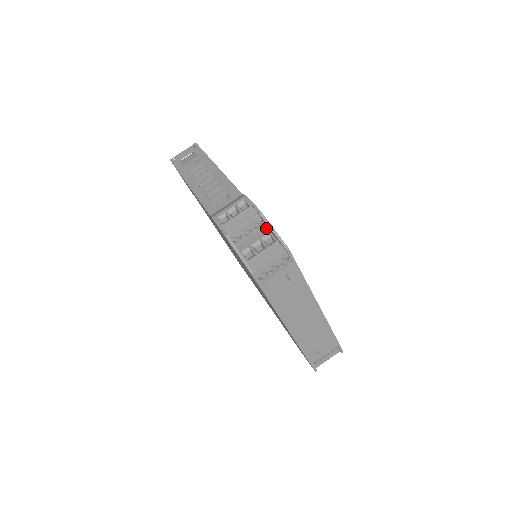
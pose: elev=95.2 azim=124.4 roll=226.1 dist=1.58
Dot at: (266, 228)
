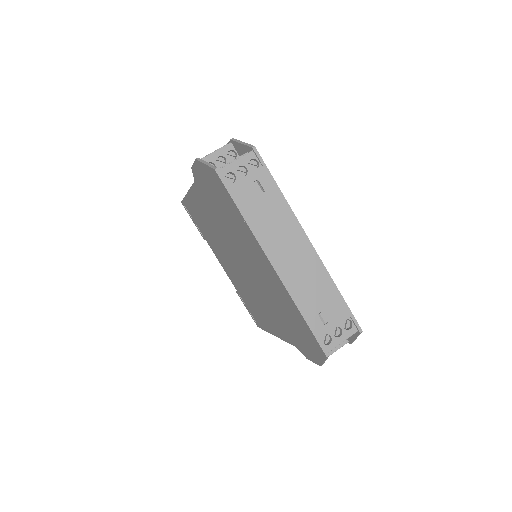
Dot at: occluded
